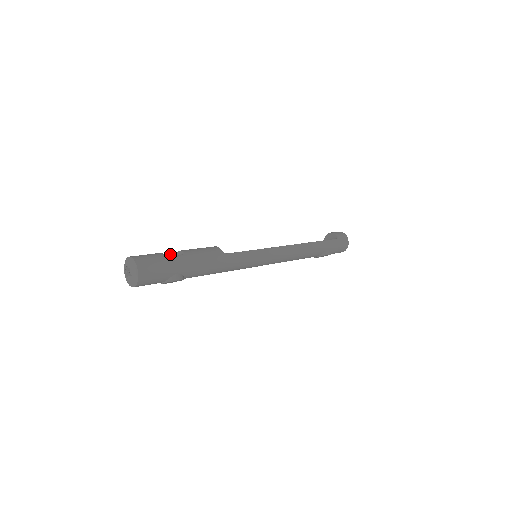
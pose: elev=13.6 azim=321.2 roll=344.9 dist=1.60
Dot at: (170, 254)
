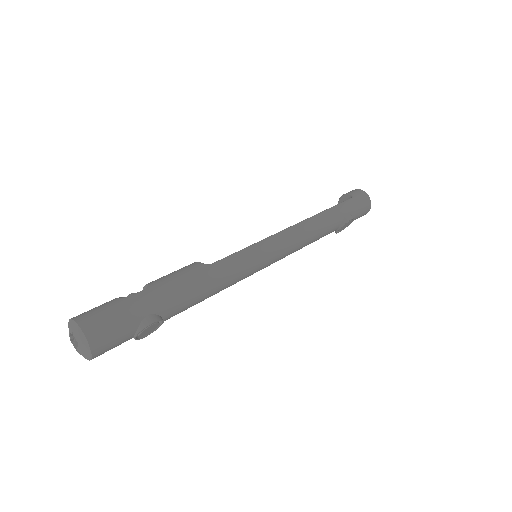
Dot at: (130, 295)
